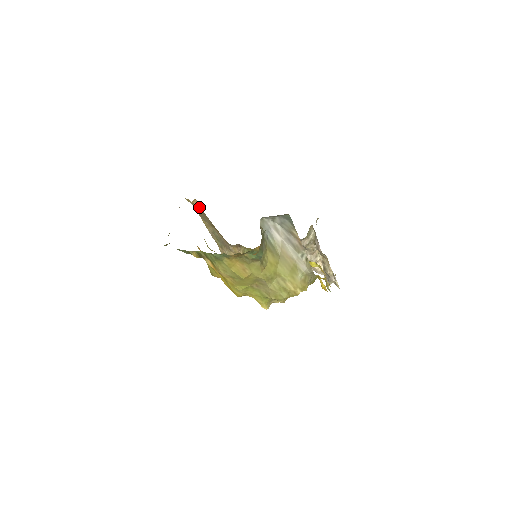
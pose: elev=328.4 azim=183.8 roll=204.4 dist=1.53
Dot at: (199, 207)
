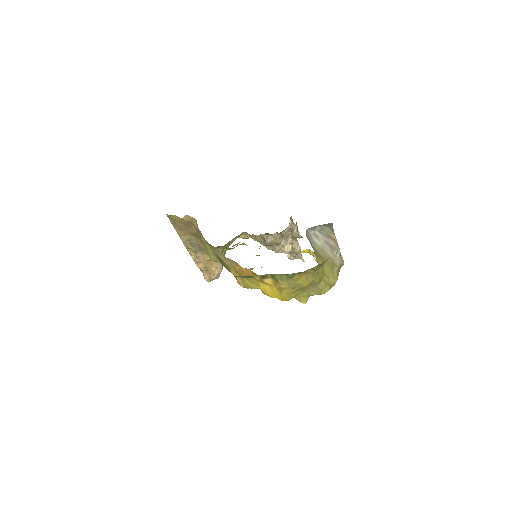
Dot at: (189, 221)
